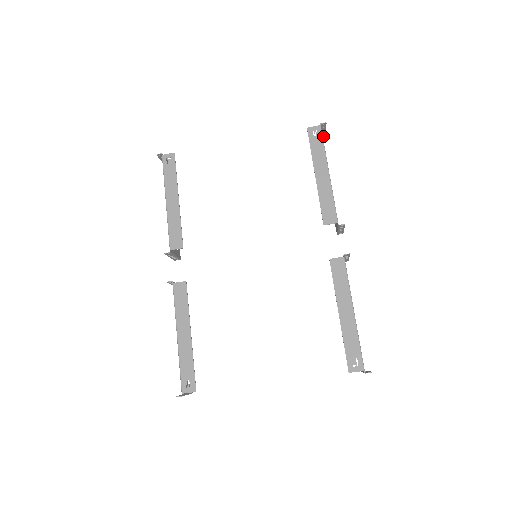
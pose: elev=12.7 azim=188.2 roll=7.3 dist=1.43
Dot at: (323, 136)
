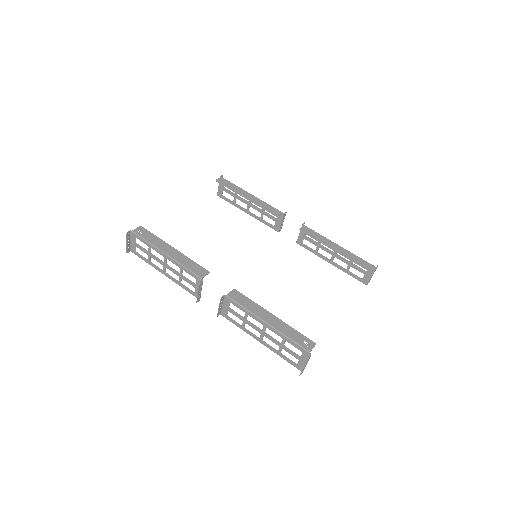
Dot at: (219, 191)
